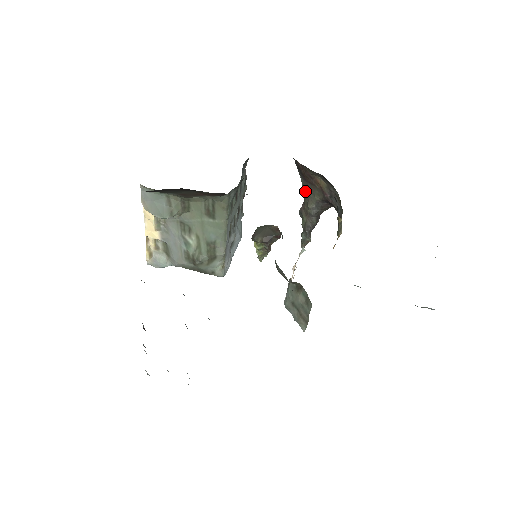
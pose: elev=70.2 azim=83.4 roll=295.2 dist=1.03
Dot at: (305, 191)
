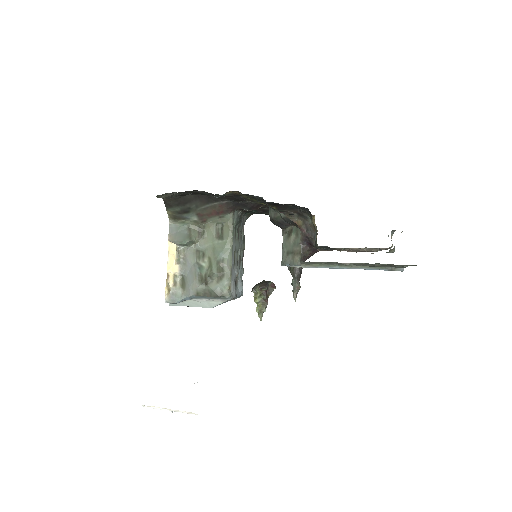
Dot at: occluded
